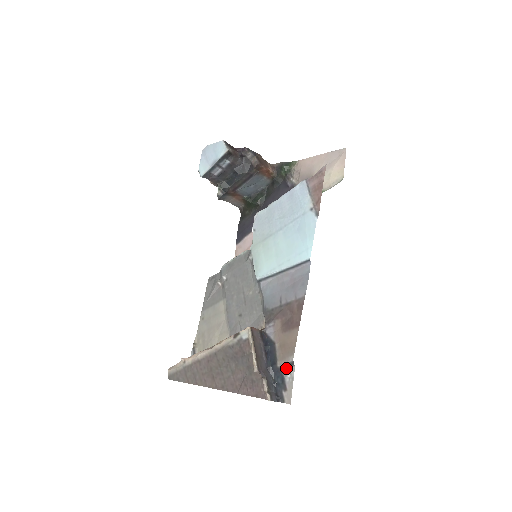
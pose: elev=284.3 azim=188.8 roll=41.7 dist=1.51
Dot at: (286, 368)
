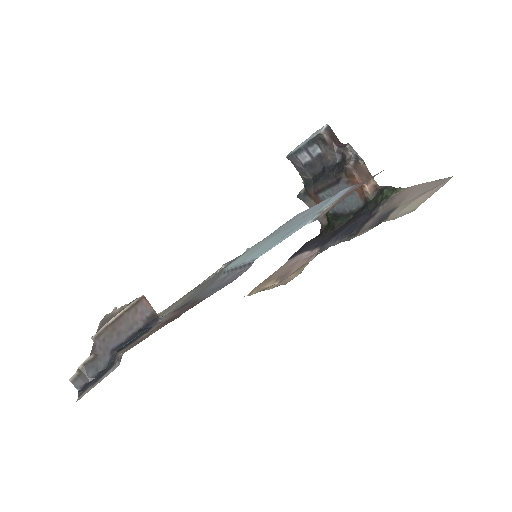
Dot at: (117, 362)
